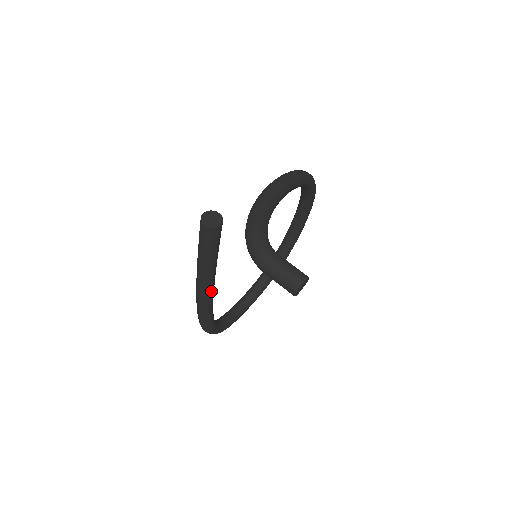
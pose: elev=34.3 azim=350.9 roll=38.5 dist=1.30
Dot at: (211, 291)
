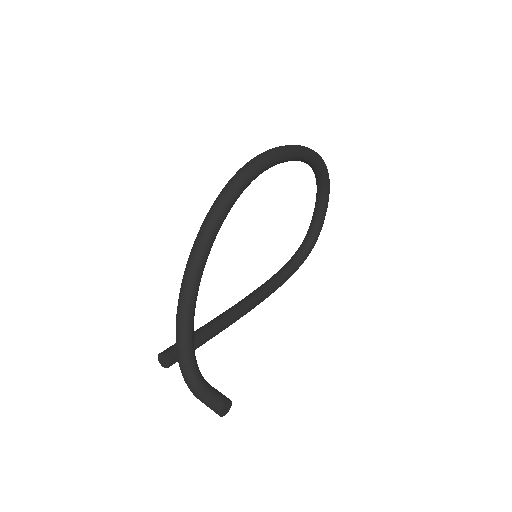
Dot at: (236, 320)
